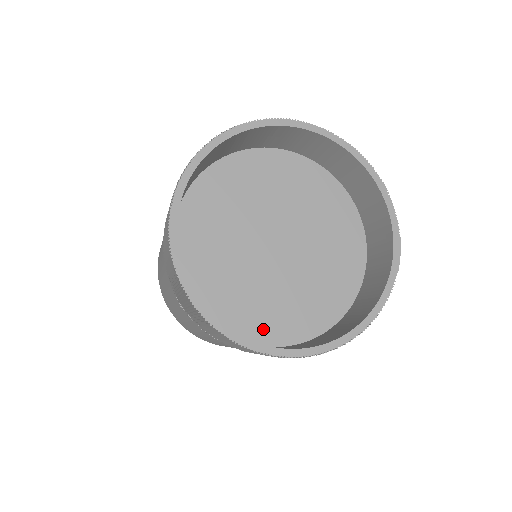
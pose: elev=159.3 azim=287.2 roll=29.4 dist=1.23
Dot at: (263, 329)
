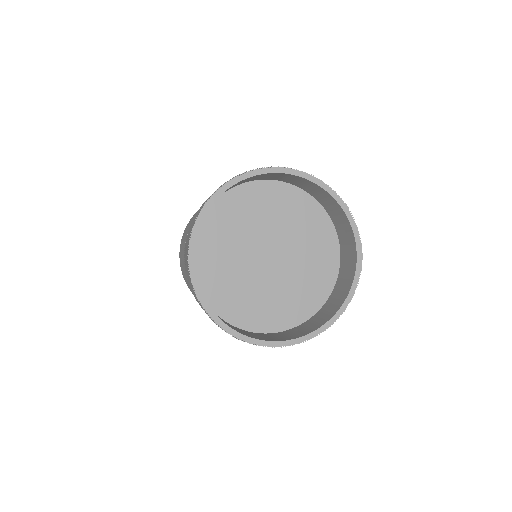
Dot at: (267, 321)
